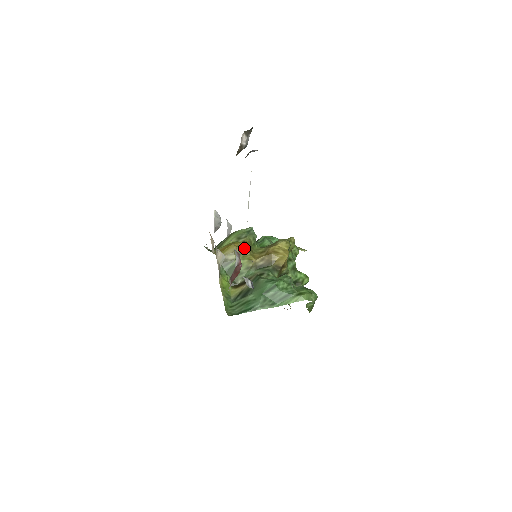
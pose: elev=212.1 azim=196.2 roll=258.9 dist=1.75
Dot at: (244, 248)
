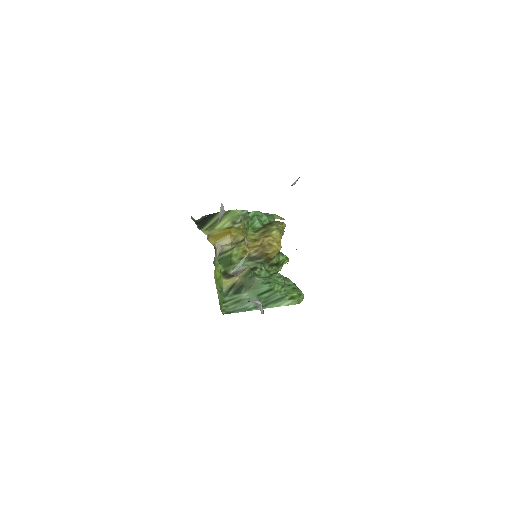
Dot at: (241, 239)
